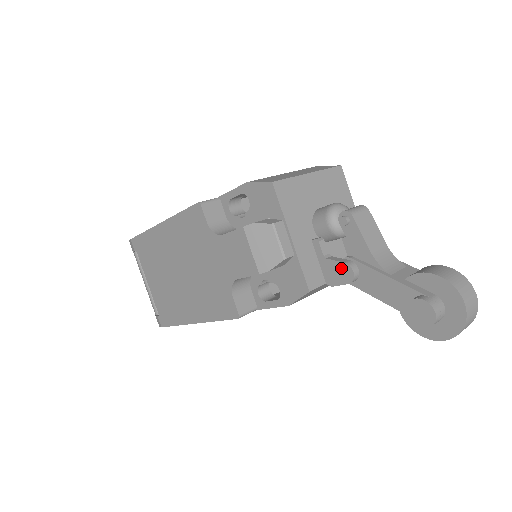
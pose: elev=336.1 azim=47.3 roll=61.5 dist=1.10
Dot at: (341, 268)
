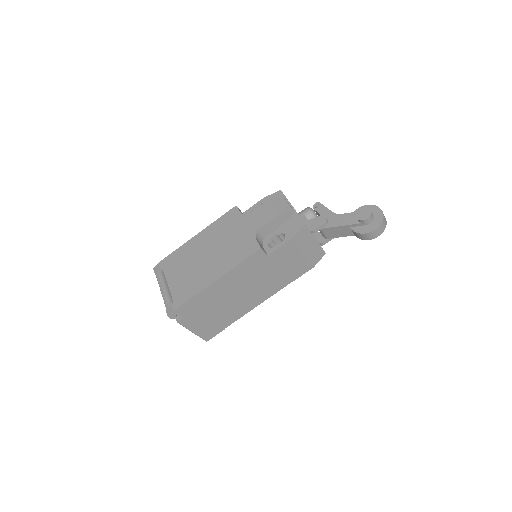
Dot at: (319, 219)
